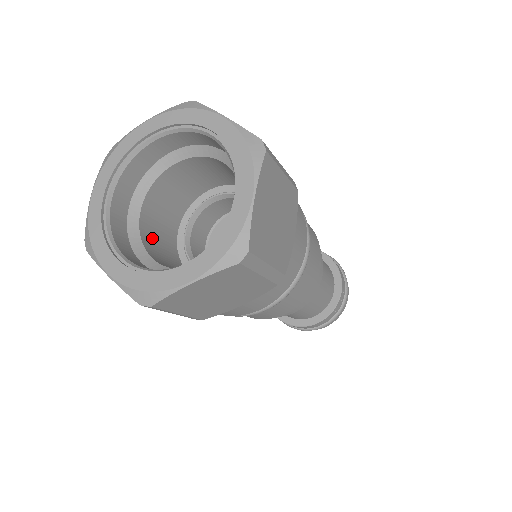
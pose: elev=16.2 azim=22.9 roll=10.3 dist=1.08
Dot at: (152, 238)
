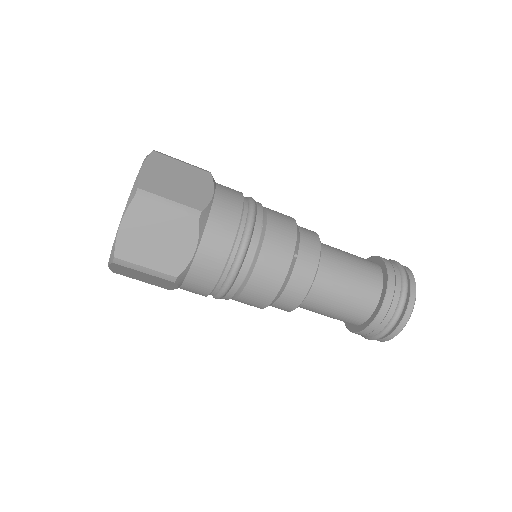
Dot at: occluded
